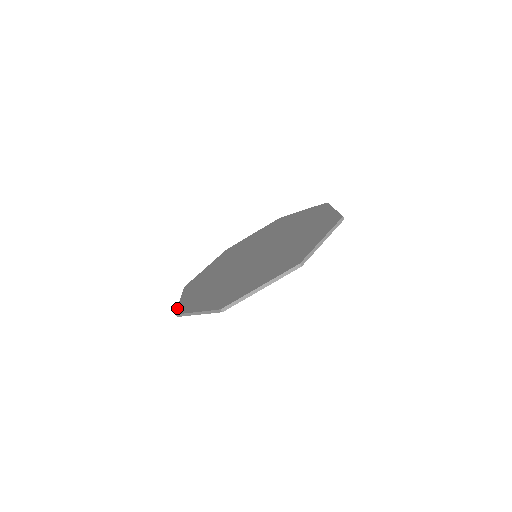
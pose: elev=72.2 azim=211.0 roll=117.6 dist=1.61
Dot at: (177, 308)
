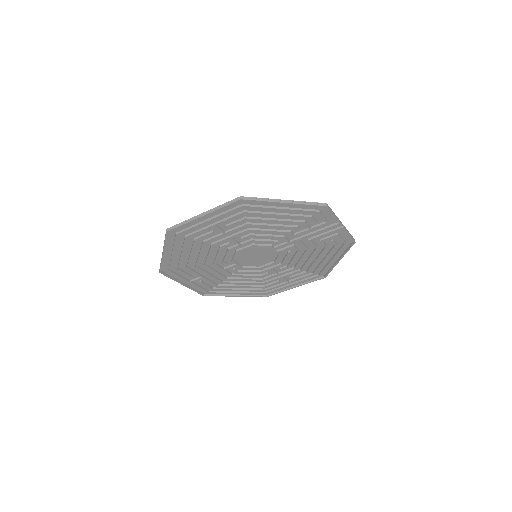
Dot at: (169, 274)
